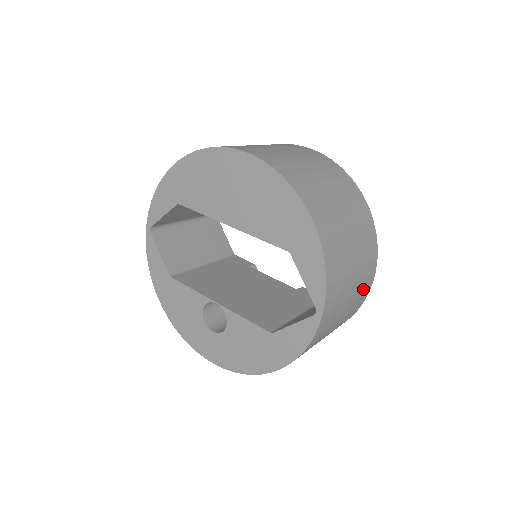
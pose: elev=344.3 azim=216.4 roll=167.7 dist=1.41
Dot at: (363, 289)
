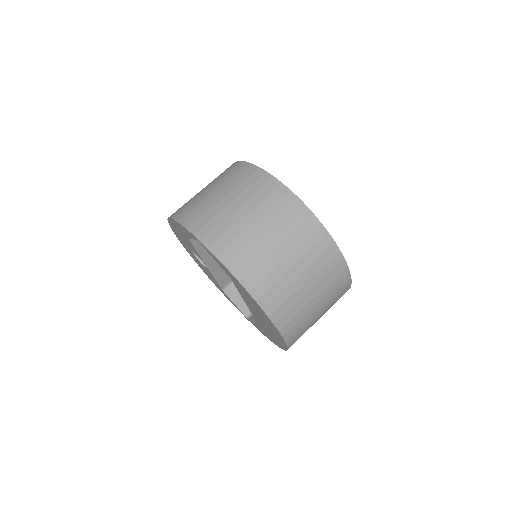
Dot at: occluded
